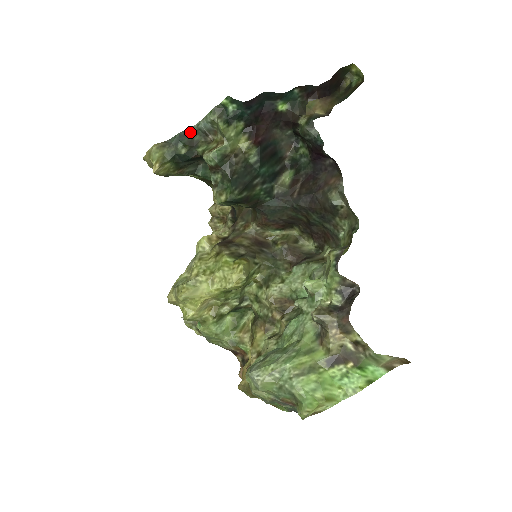
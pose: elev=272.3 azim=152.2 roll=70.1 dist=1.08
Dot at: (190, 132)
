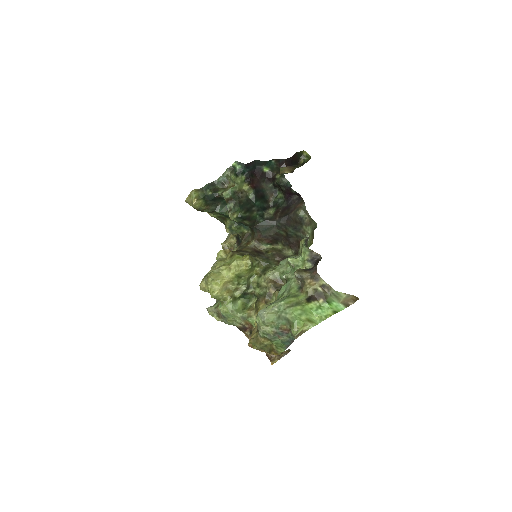
Dot at: (214, 184)
